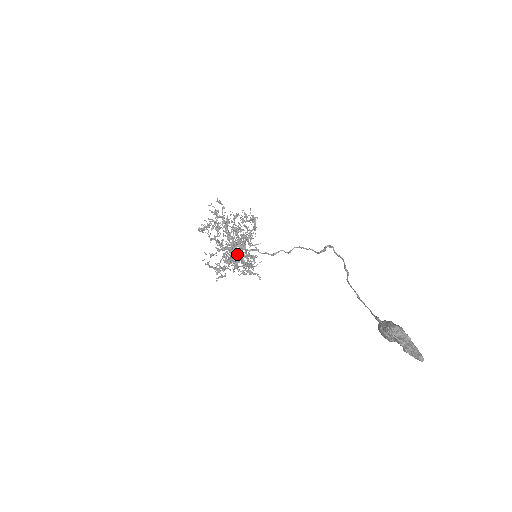
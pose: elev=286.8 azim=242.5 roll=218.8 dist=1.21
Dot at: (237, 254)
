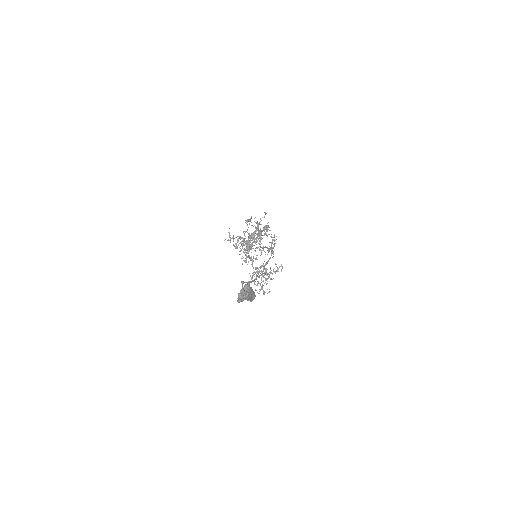
Dot at: occluded
